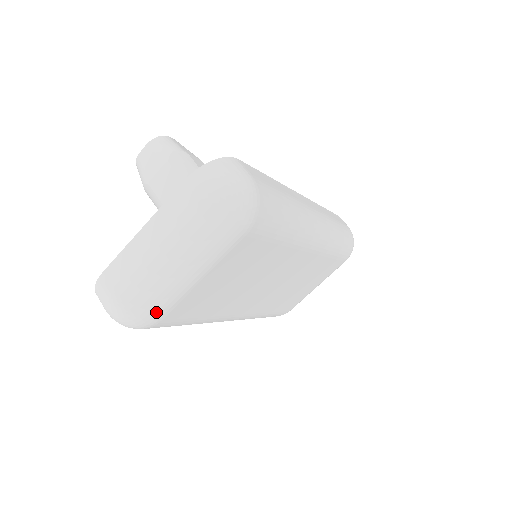
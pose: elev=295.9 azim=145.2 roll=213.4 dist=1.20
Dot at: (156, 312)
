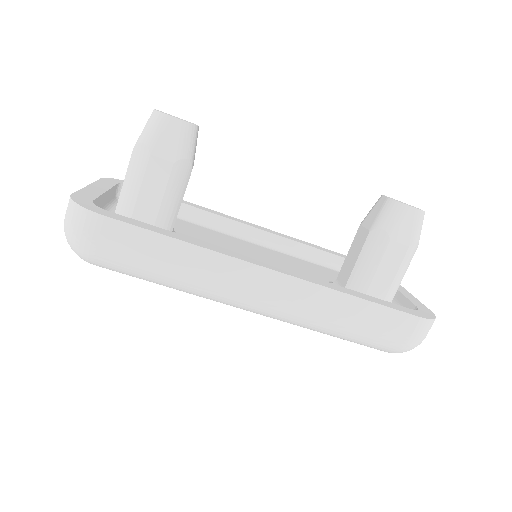
Dot at: occluded
